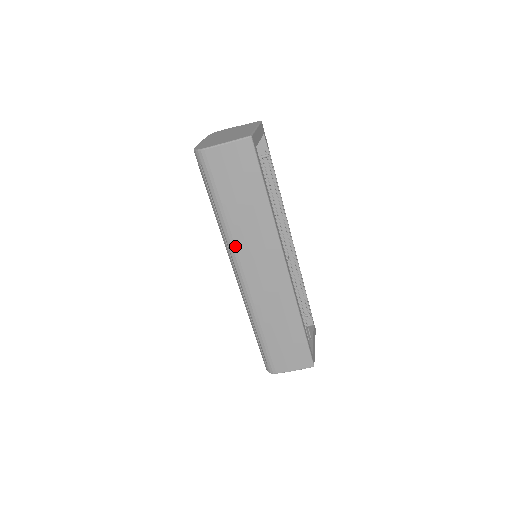
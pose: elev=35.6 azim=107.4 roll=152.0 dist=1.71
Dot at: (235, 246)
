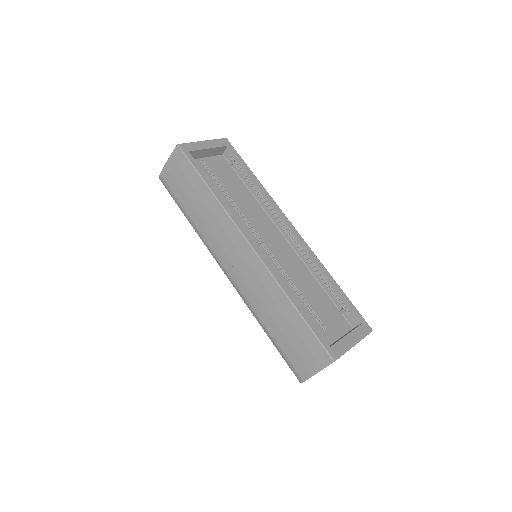
Dot at: (209, 245)
